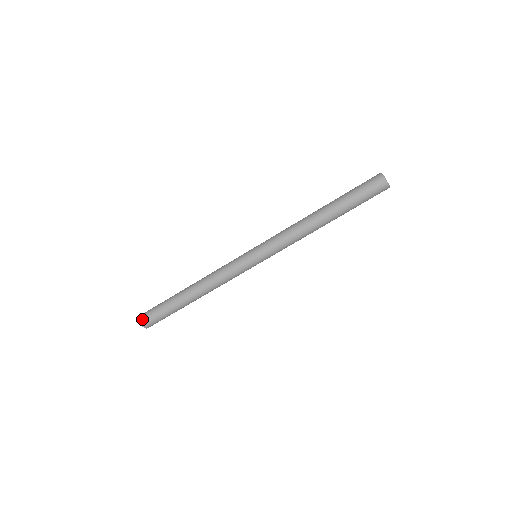
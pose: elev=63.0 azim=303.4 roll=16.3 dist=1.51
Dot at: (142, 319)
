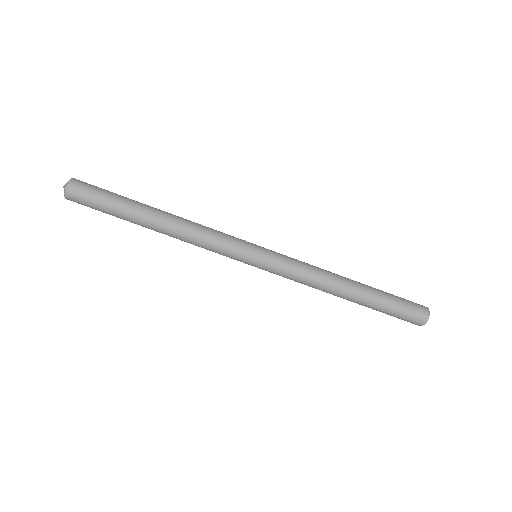
Dot at: (73, 187)
